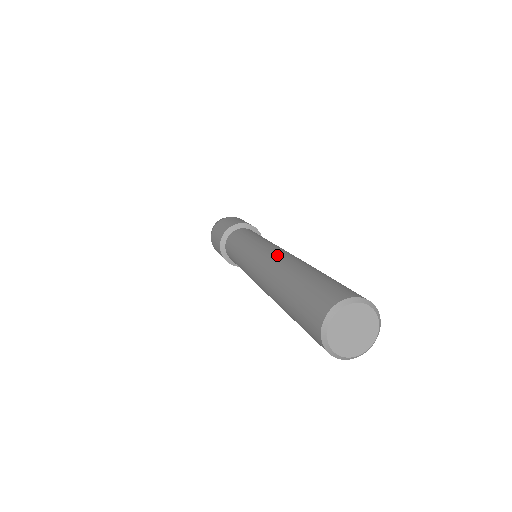
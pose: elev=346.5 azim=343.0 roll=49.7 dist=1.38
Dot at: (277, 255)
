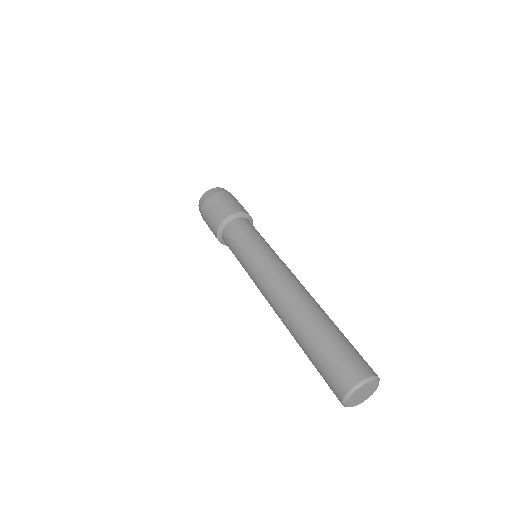
Dot at: (275, 306)
